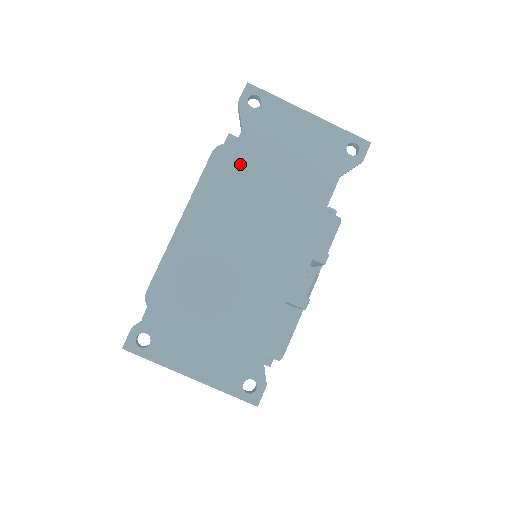
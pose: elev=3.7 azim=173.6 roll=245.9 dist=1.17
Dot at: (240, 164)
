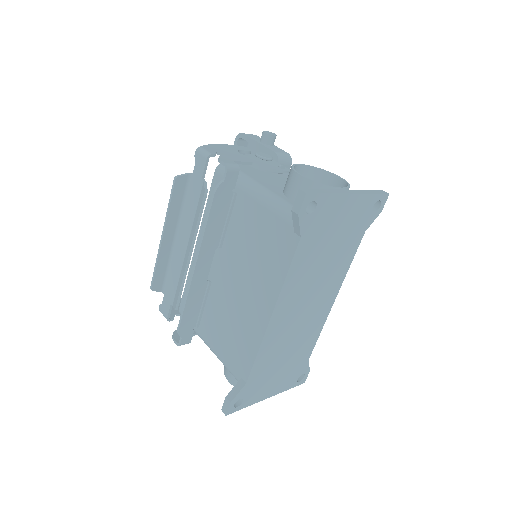
Dot at: (299, 264)
